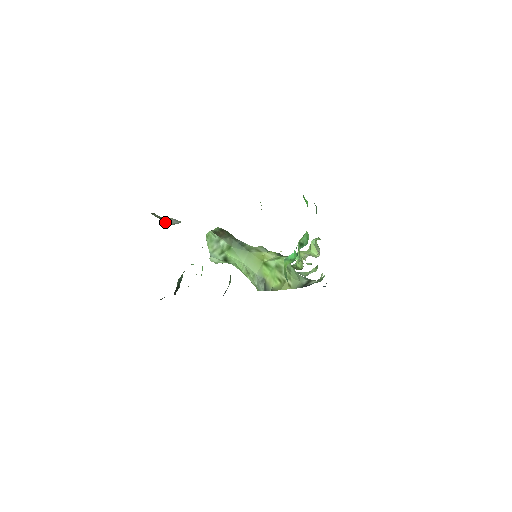
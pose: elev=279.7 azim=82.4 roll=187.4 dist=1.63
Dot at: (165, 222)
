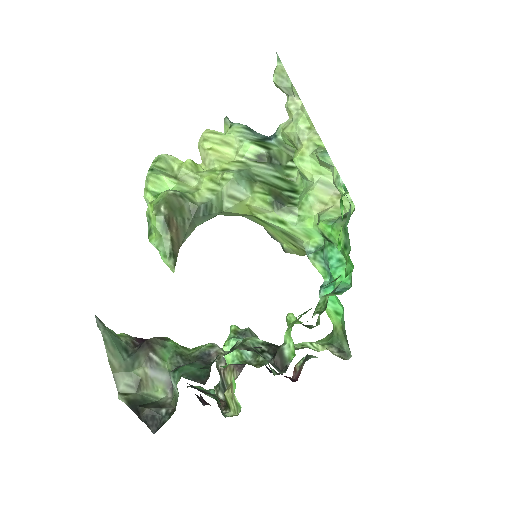
Dot at: (151, 390)
